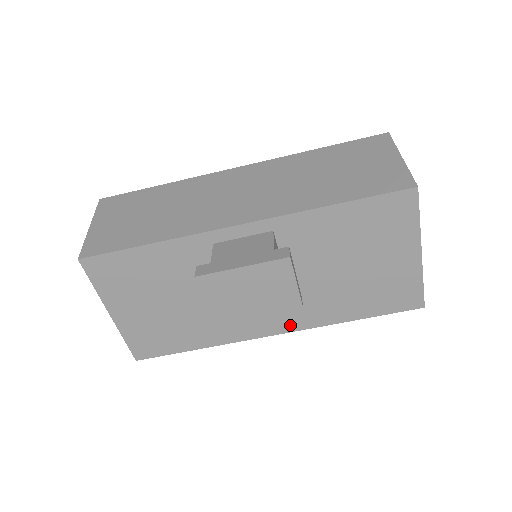
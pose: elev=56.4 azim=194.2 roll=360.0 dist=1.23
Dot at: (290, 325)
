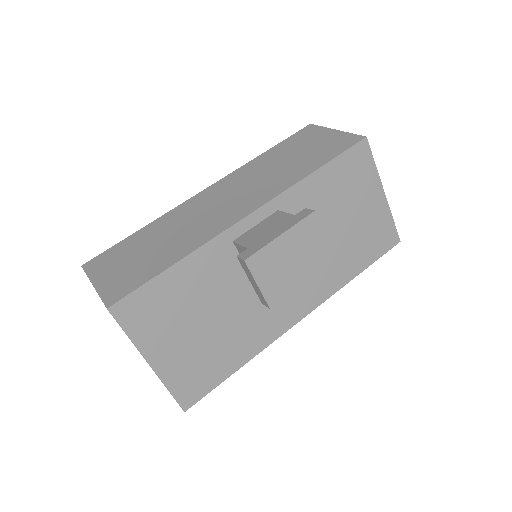
Dot at: (312, 302)
